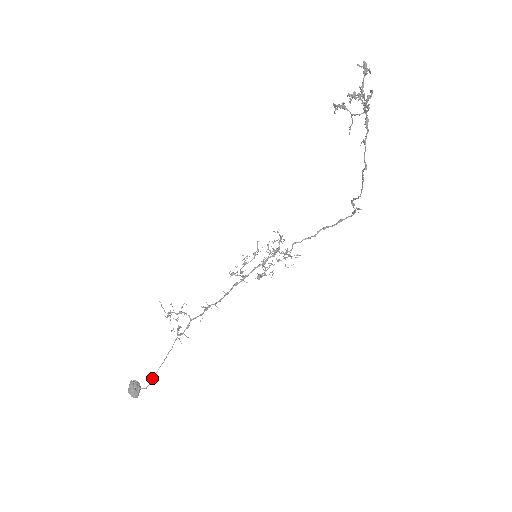
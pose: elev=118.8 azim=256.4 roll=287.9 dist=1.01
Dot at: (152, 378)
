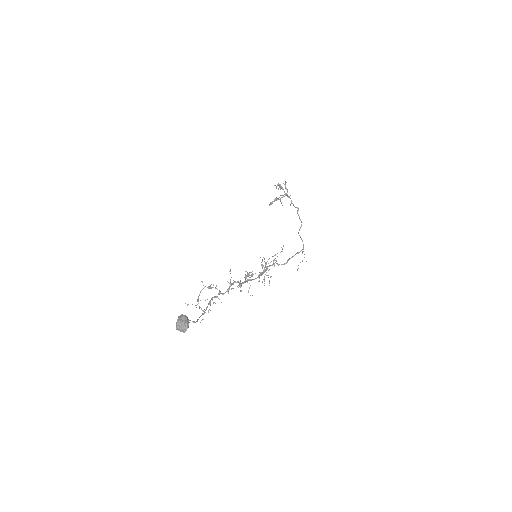
Dot at: occluded
